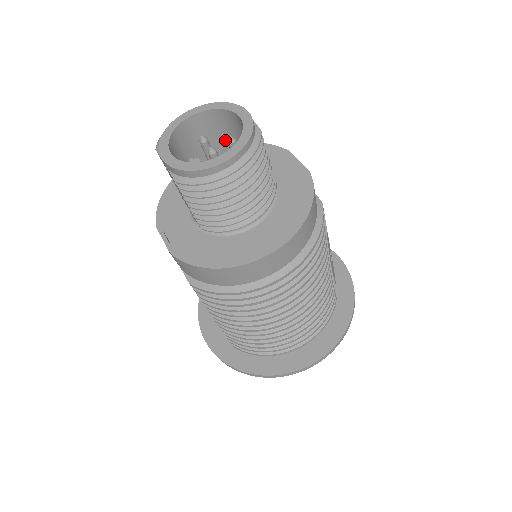
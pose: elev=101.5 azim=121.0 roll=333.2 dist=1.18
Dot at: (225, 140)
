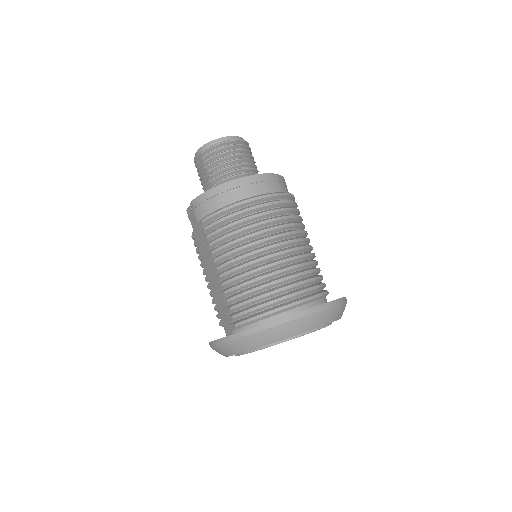
Dot at: occluded
